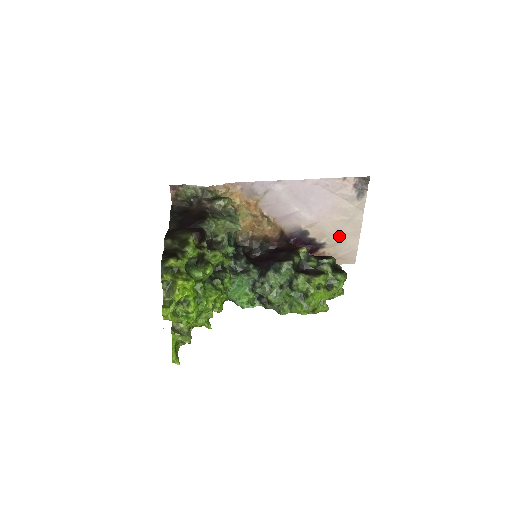
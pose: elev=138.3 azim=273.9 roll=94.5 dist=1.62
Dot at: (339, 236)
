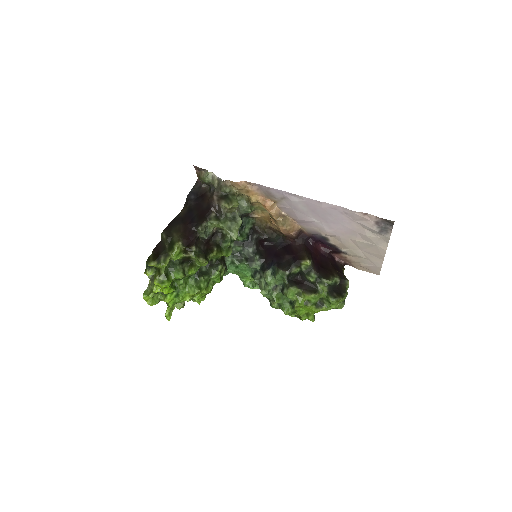
Dot at: (361, 252)
